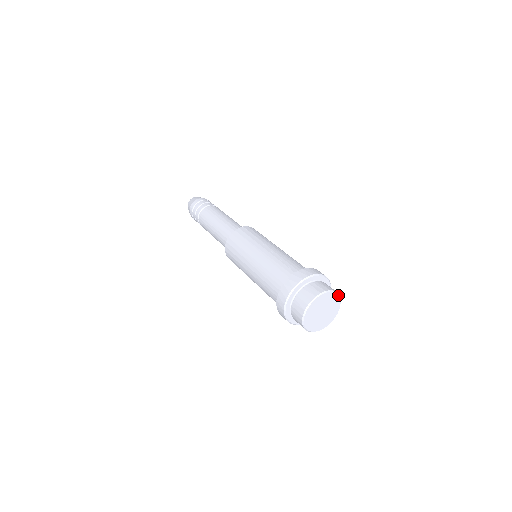
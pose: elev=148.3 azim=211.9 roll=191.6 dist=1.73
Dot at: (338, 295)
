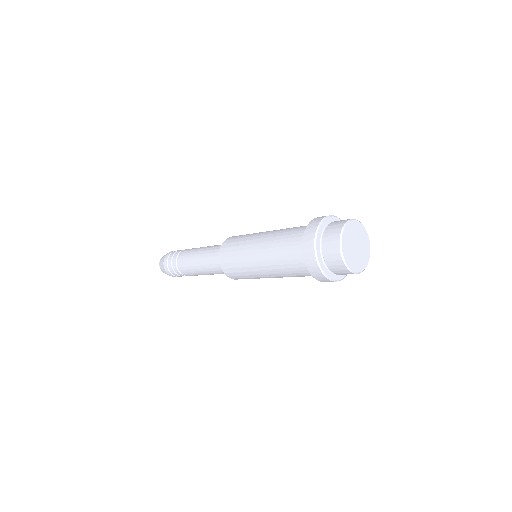
Dot at: occluded
